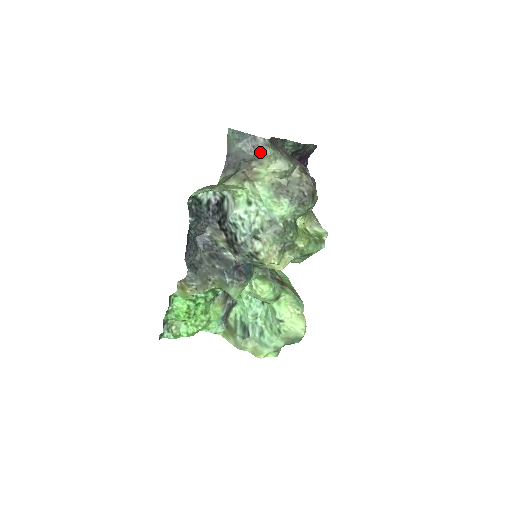
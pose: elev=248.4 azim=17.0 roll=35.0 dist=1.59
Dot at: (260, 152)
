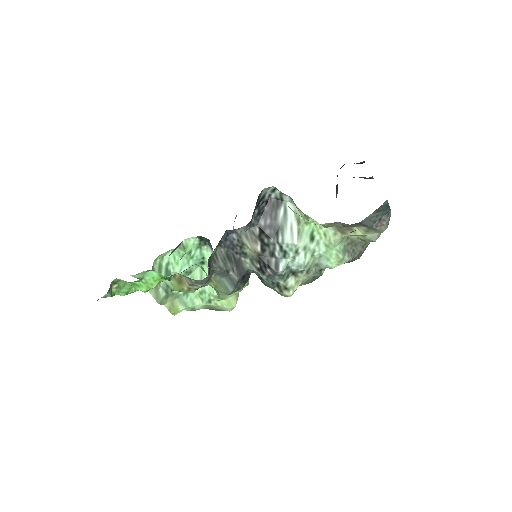
Dot at: (380, 226)
